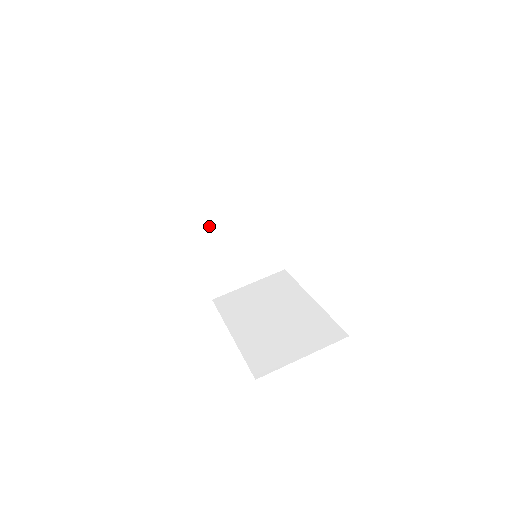
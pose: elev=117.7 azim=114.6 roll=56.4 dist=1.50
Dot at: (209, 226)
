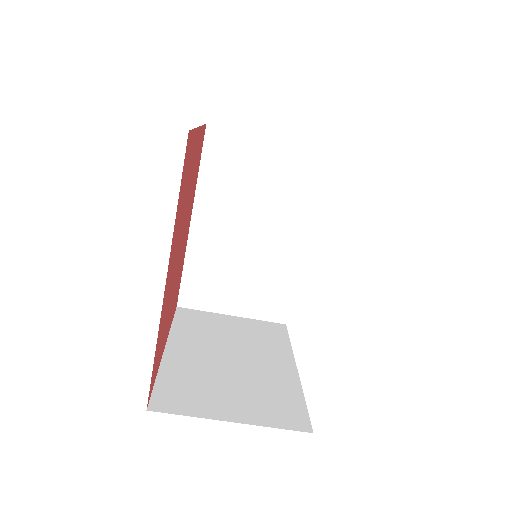
Dot at: occluded
